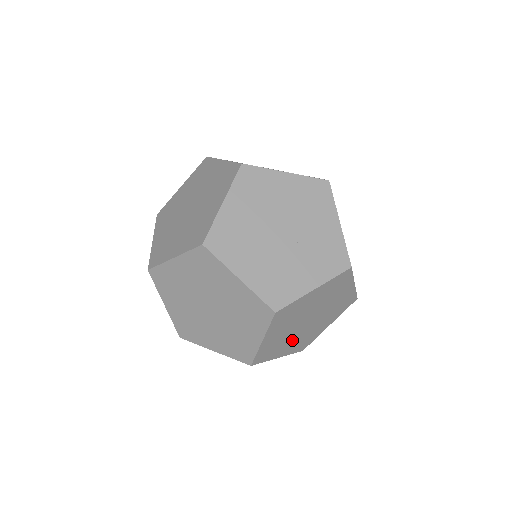
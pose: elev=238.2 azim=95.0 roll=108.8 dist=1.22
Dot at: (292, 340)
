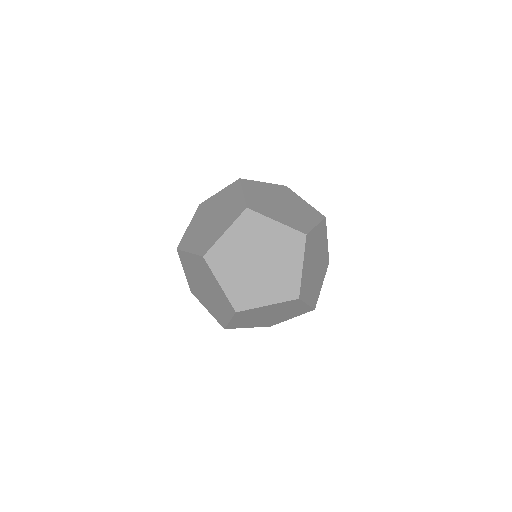
Dot at: occluded
